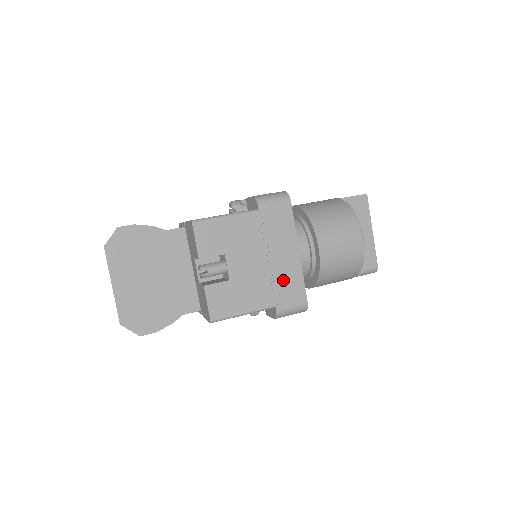
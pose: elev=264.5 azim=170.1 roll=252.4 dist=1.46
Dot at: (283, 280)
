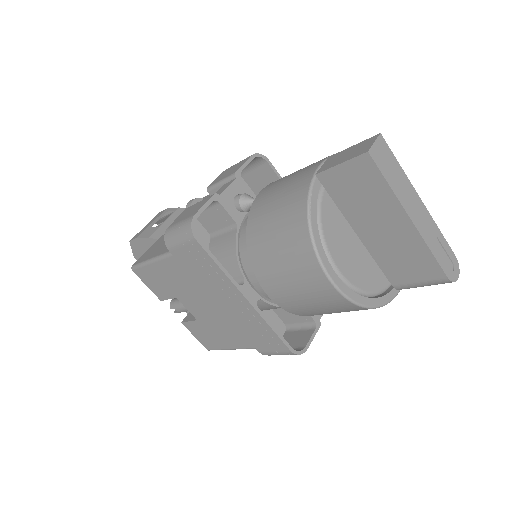
Dot at: (247, 326)
